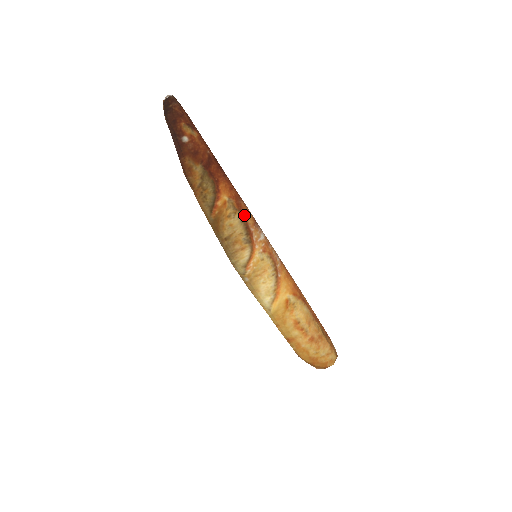
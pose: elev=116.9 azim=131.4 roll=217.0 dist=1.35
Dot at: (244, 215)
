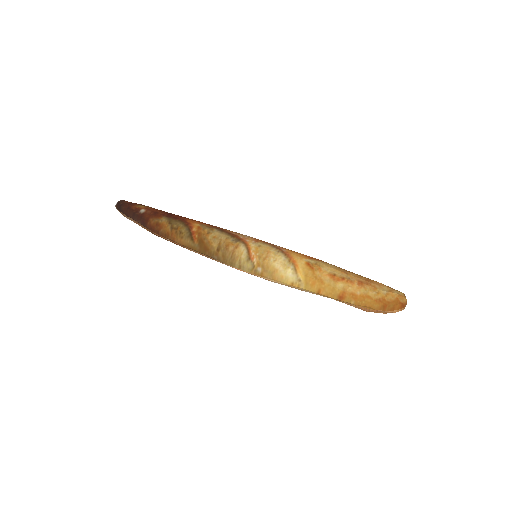
Dot at: (221, 229)
